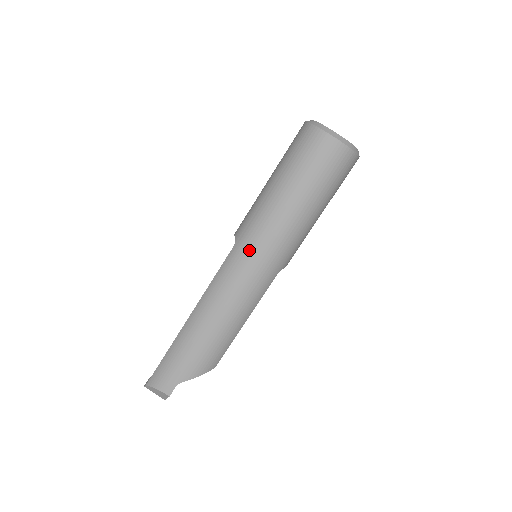
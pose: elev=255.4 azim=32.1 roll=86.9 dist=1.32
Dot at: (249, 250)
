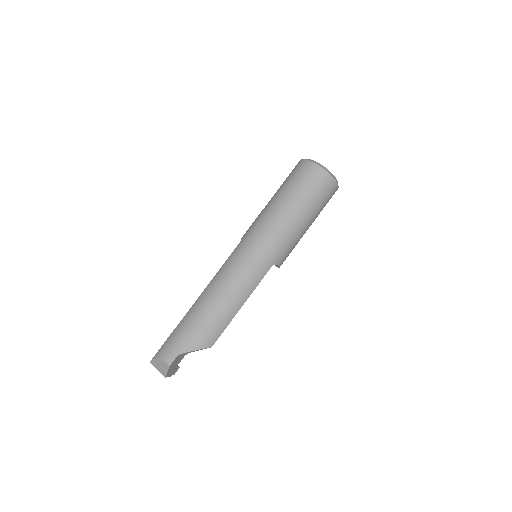
Dot at: (250, 243)
